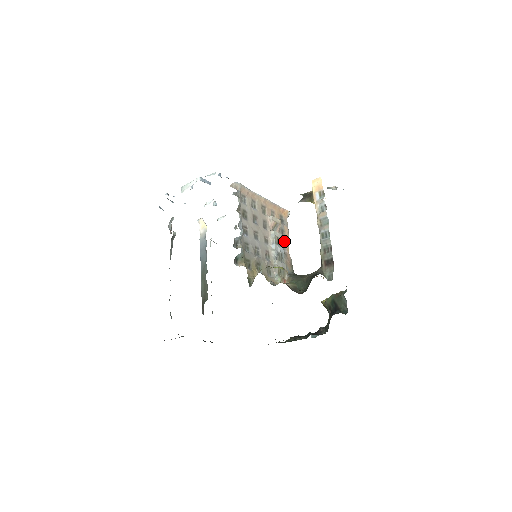
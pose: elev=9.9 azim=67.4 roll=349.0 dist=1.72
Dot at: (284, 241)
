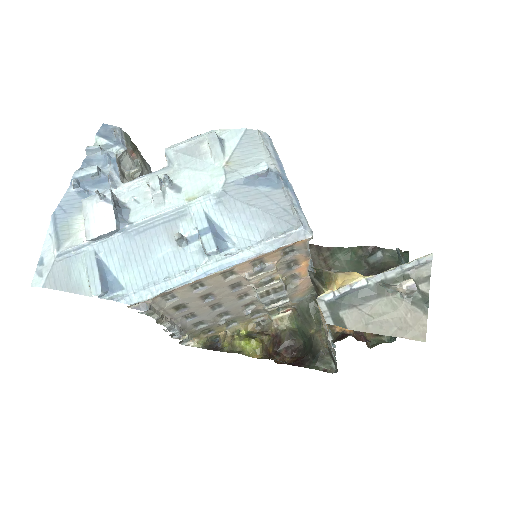
Dot at: (294, 271)
